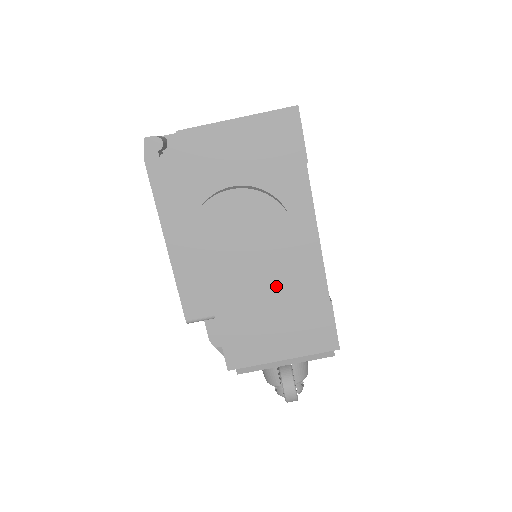
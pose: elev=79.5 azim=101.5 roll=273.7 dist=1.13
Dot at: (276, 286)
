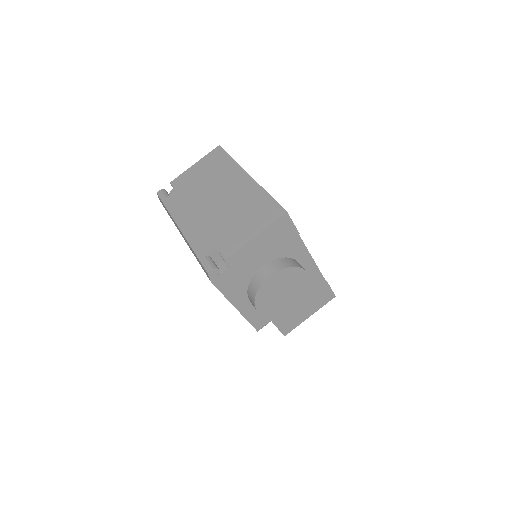
Dot at: occluded
